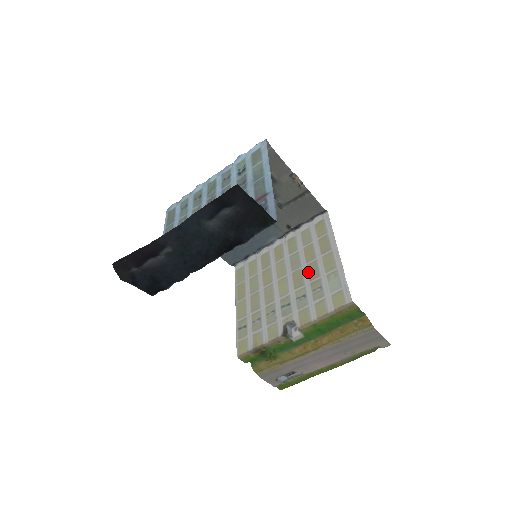
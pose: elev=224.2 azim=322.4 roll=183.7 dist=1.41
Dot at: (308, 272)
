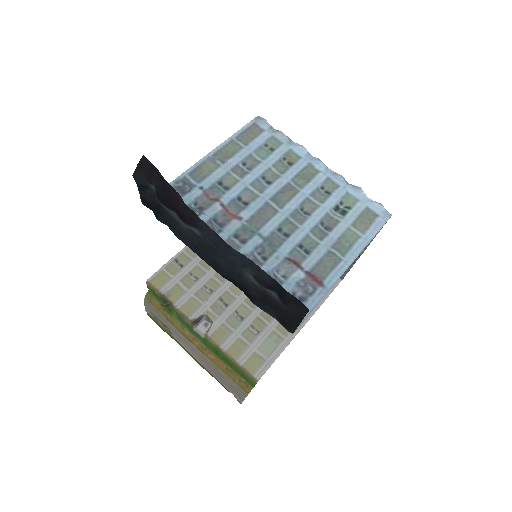
Dot at: occluded
